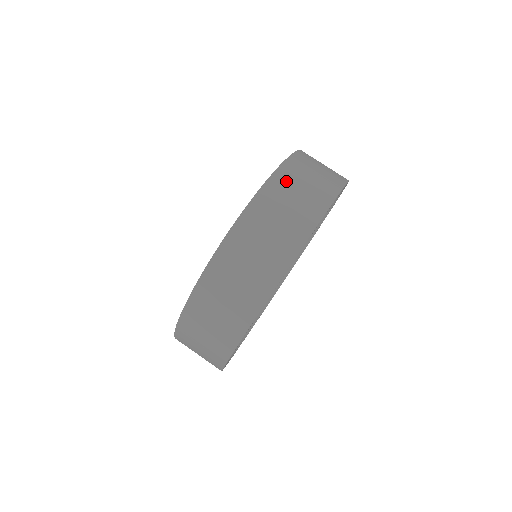
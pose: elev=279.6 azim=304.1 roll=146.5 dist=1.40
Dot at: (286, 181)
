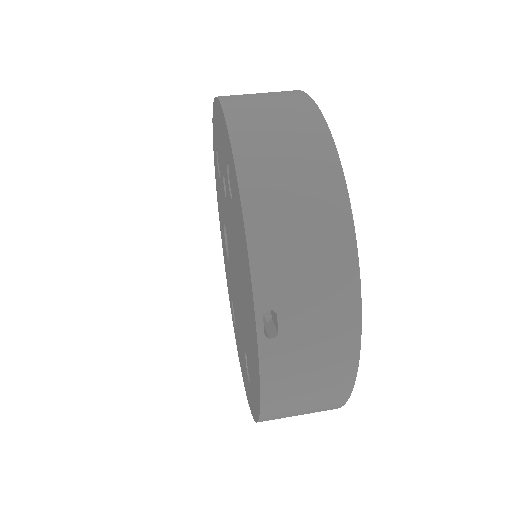
Dot at: occluded
